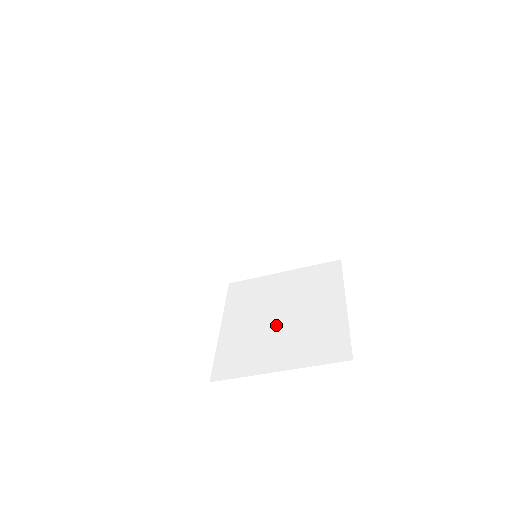
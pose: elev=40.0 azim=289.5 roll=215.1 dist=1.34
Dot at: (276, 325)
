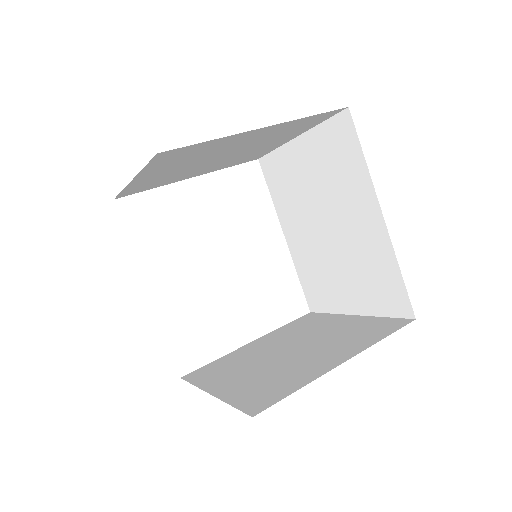
Dot at: (273, 357)
